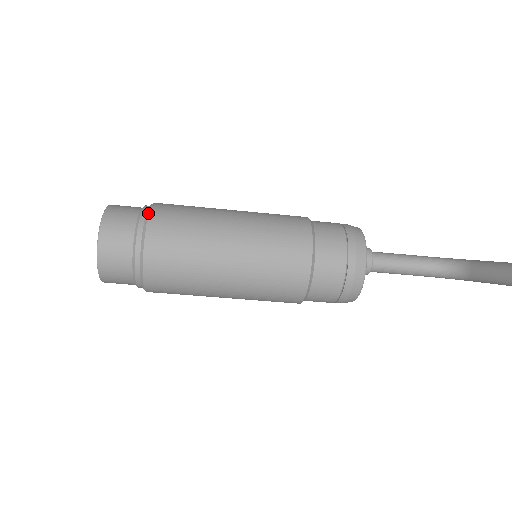
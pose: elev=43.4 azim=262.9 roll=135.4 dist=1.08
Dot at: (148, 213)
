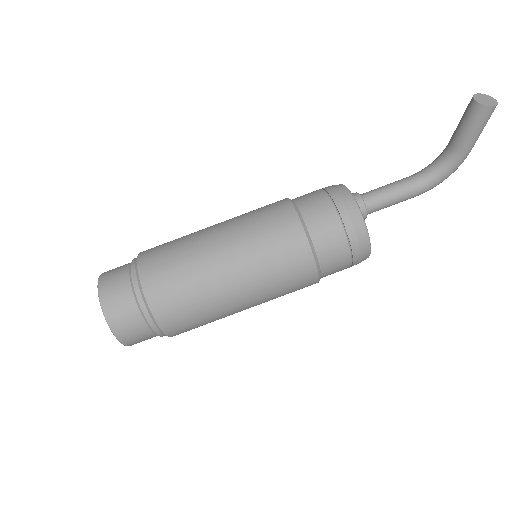
Dot at: (139, 253)
